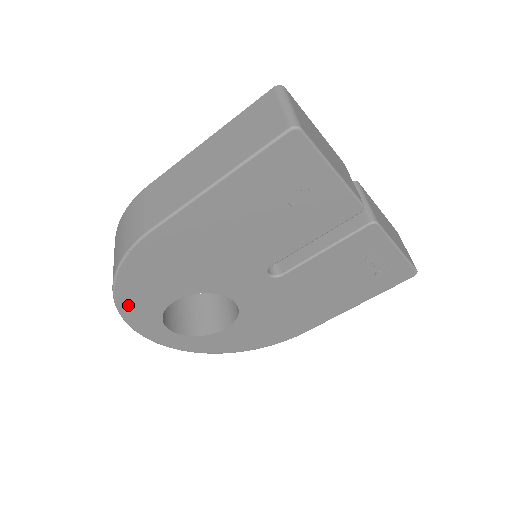
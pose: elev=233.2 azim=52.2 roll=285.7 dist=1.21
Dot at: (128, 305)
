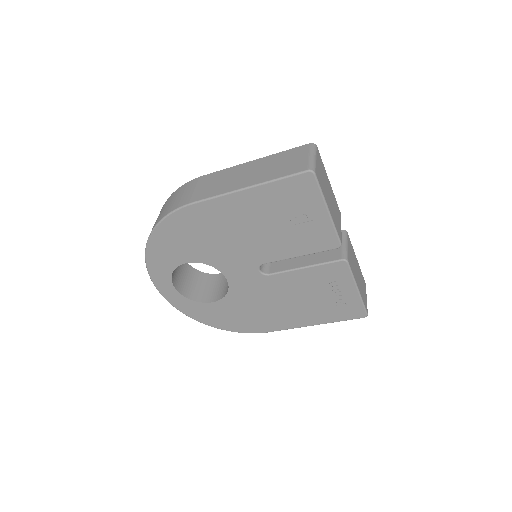
Dot at: (154, 252)
